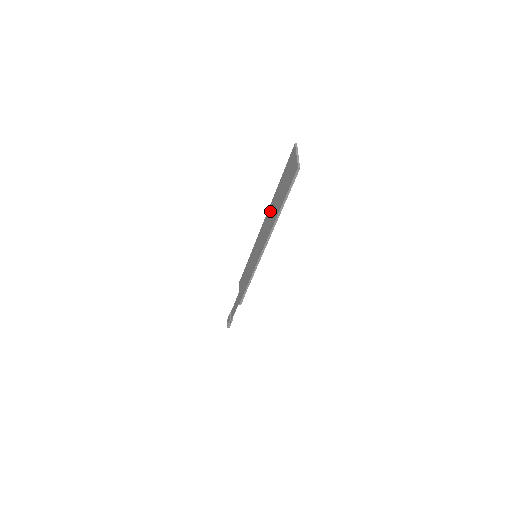
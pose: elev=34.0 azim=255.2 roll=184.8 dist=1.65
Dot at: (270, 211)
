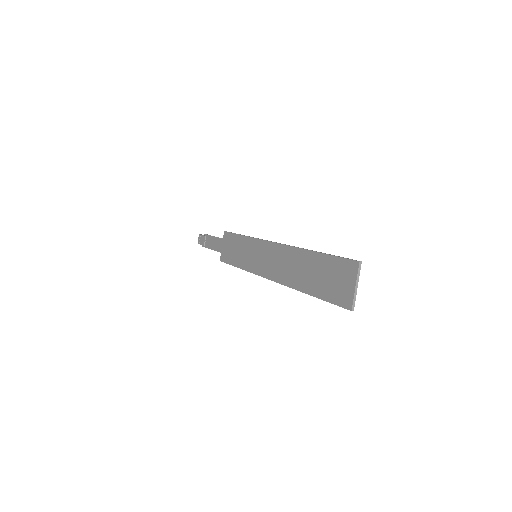
Dot at: (292, 257)
